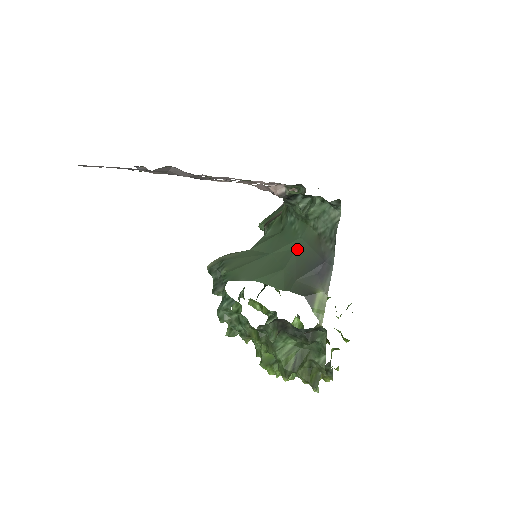
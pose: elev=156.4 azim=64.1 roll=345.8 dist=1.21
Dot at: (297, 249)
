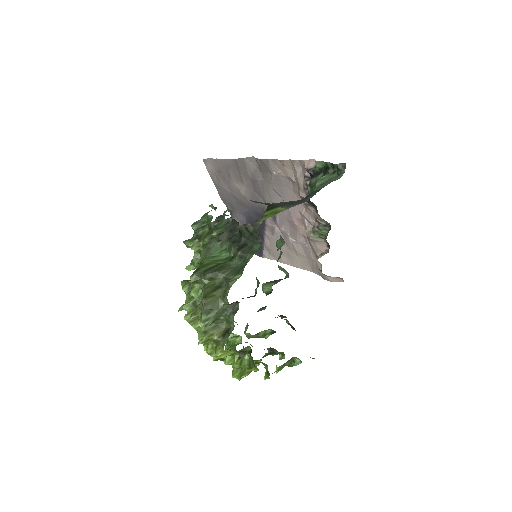
Dot at: occluded
